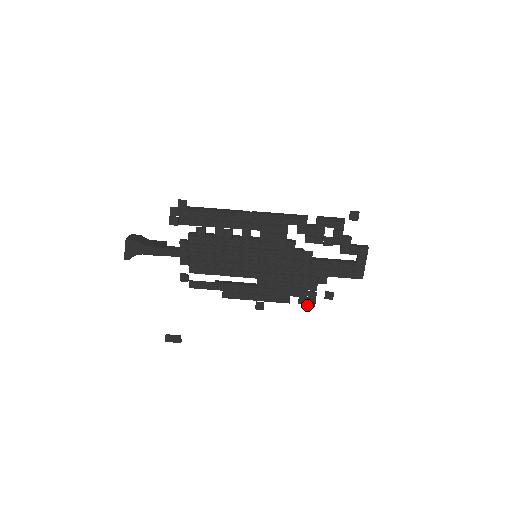
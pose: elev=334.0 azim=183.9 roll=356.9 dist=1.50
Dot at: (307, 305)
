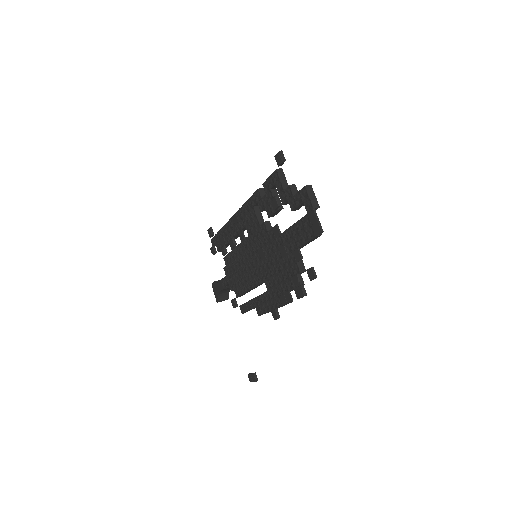
Dot at: (298, 296)
